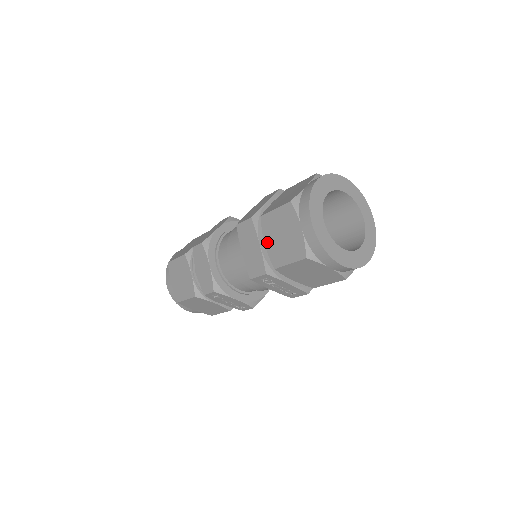
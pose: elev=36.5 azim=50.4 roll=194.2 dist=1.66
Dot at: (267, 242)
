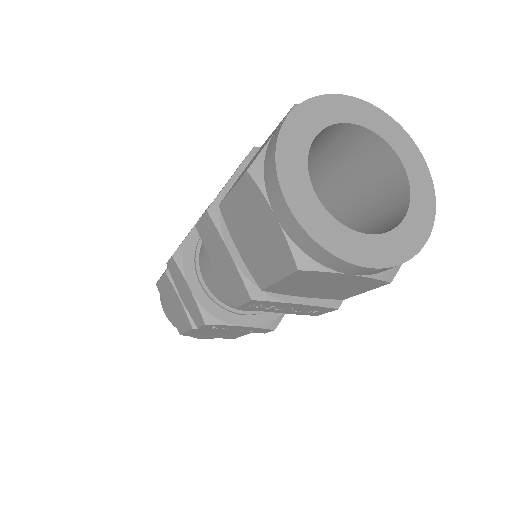
Dot at: (239, 247)
